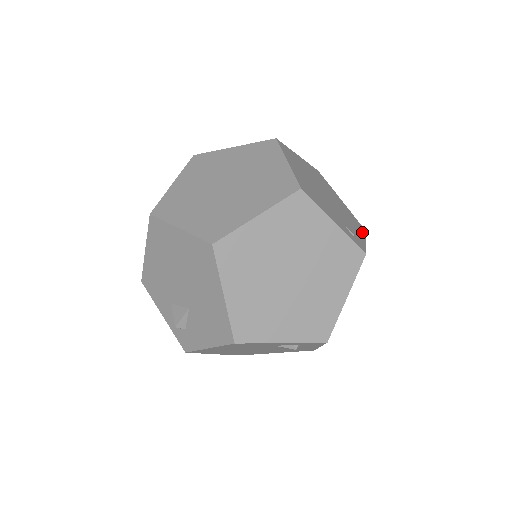
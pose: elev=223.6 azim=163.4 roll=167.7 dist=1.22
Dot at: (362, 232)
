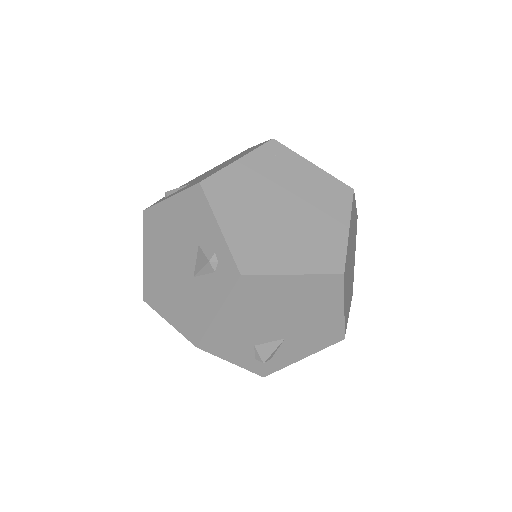
Dot at: occluded
